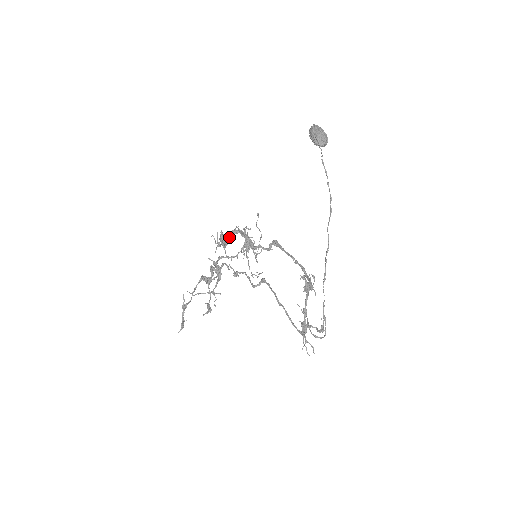
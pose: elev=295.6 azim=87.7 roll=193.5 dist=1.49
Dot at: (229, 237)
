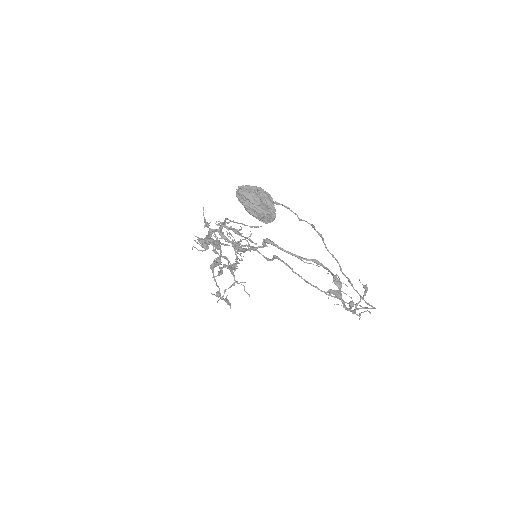
Dot at: occluded
